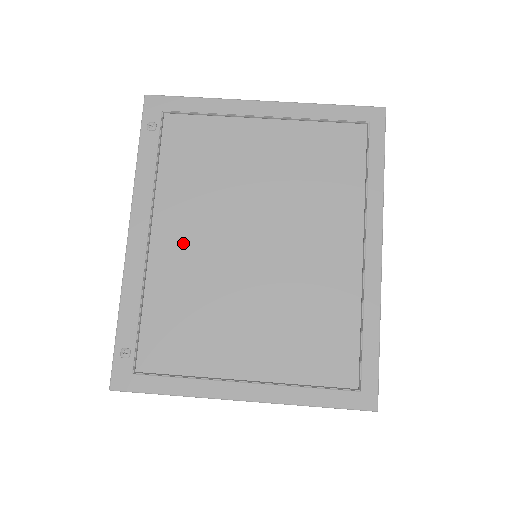
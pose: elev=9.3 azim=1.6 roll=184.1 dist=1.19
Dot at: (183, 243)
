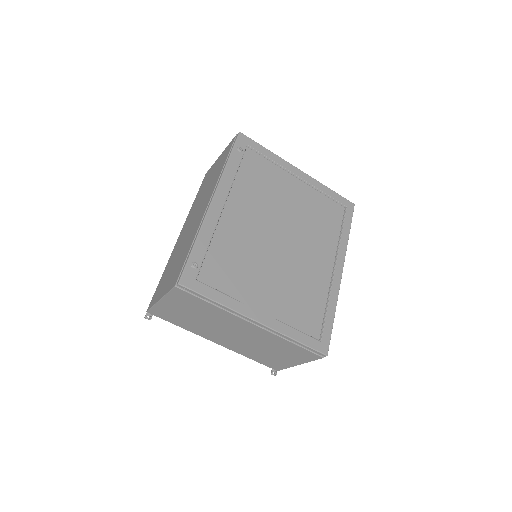
Dot at: (242, 219)
